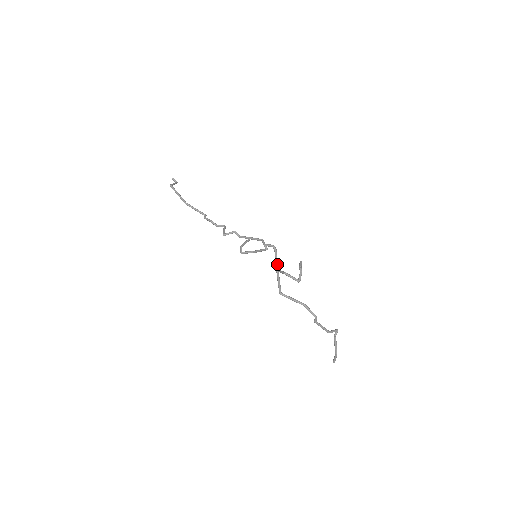
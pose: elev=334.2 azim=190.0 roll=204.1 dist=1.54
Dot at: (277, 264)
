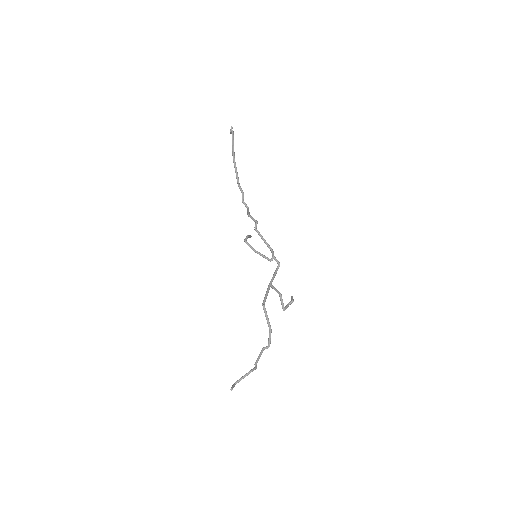
Dot at: occluded
